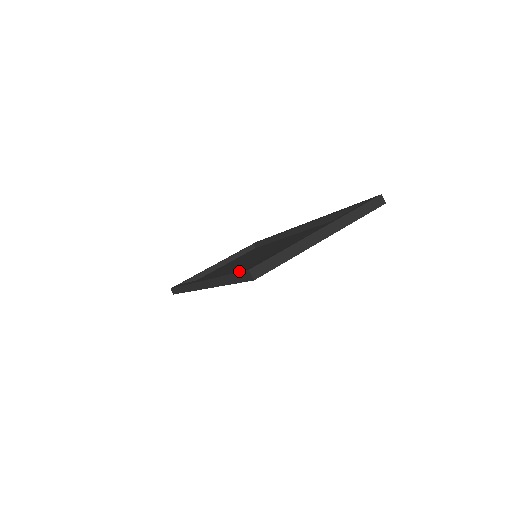
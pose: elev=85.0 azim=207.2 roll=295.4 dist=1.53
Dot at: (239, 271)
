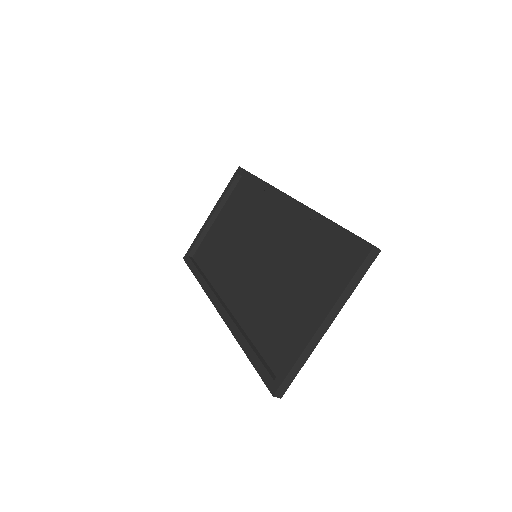
Dot at: (262, 377)
